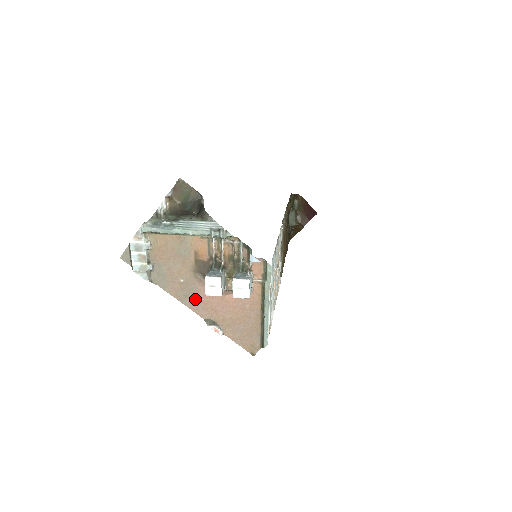
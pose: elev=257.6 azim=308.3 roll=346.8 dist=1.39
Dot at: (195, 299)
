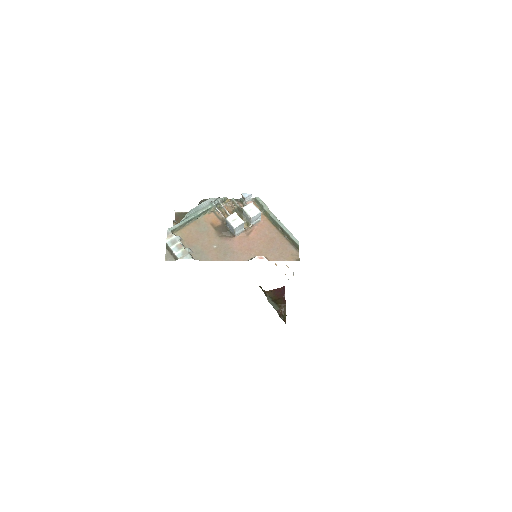
Dot at: (232, 252)
